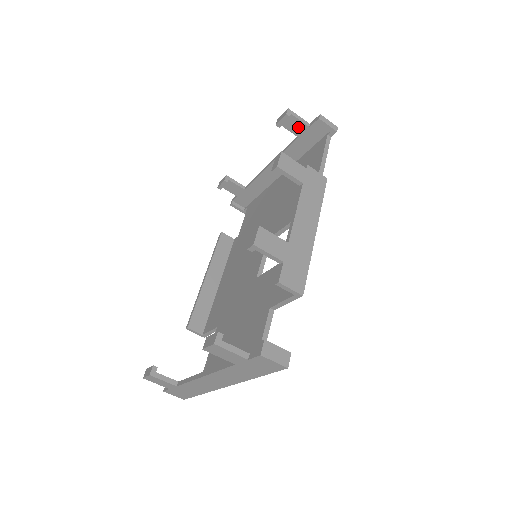
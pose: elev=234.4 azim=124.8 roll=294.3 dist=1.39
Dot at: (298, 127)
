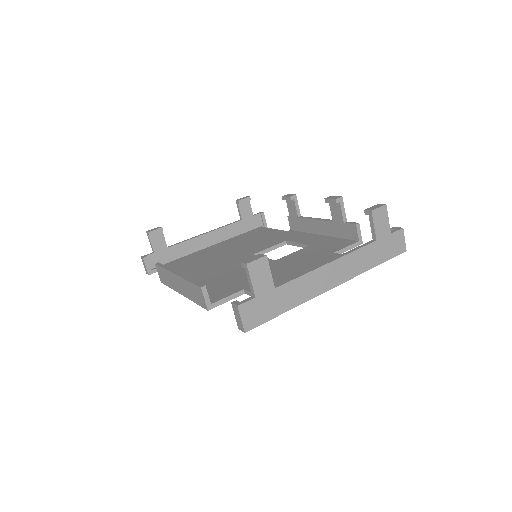
Dot at: (247, 212)
